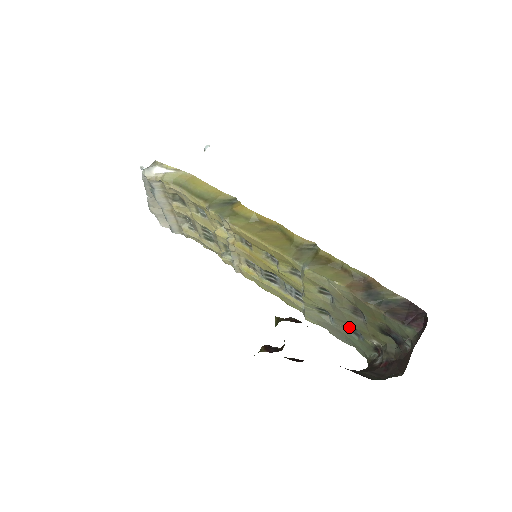
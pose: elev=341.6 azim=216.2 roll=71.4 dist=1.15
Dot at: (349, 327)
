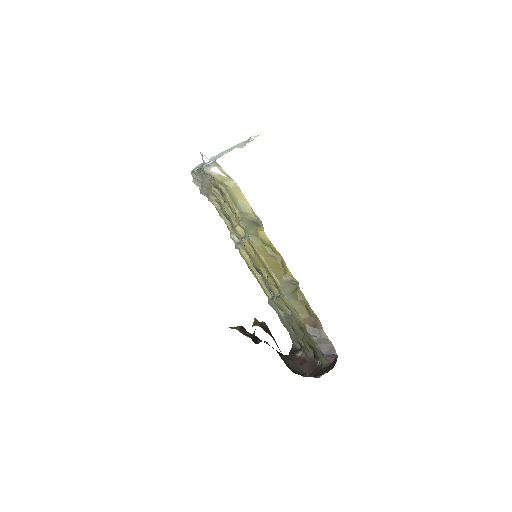
Dot at: (292, 327)
